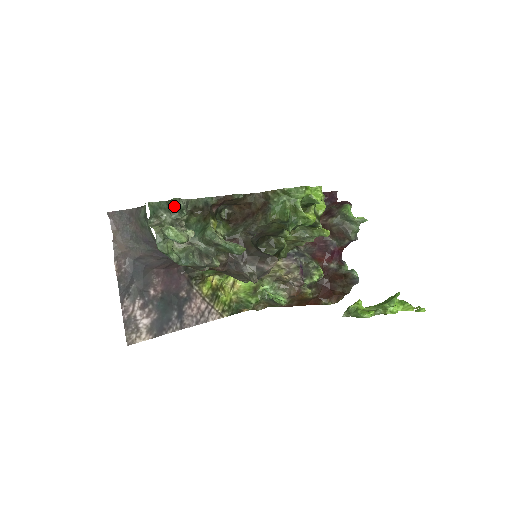
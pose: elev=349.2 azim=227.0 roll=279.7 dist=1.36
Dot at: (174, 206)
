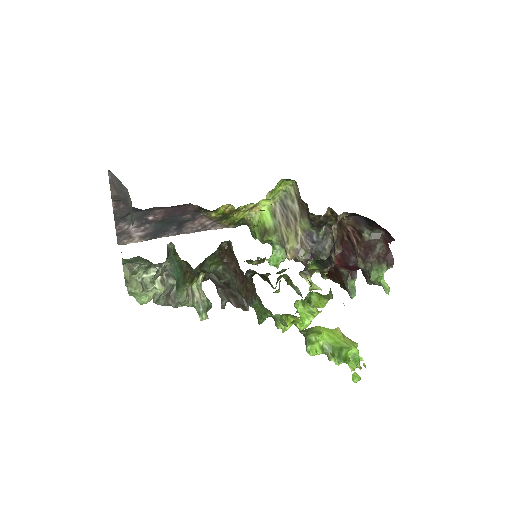
Dot at: occluded
